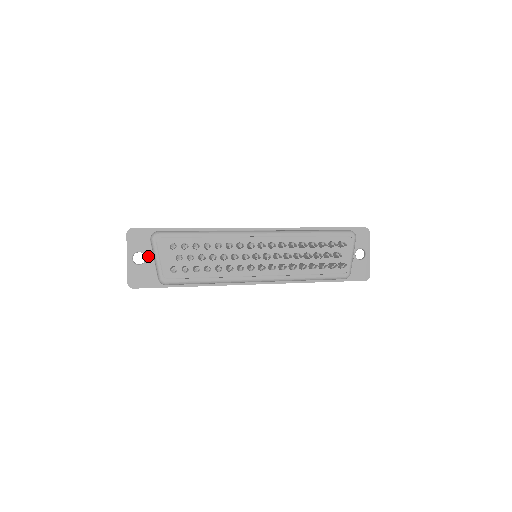
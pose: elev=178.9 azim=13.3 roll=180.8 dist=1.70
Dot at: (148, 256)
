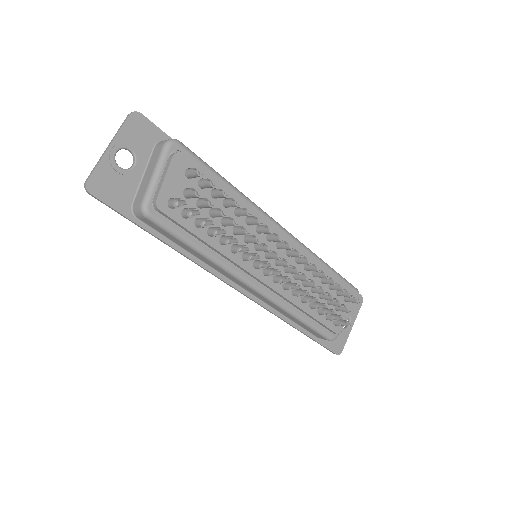
Dot at: (139, 164)
